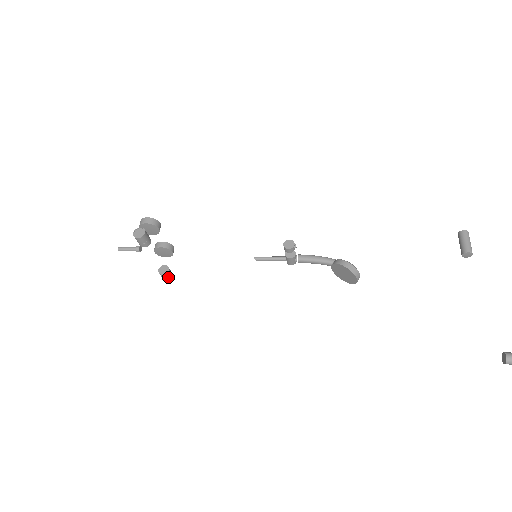
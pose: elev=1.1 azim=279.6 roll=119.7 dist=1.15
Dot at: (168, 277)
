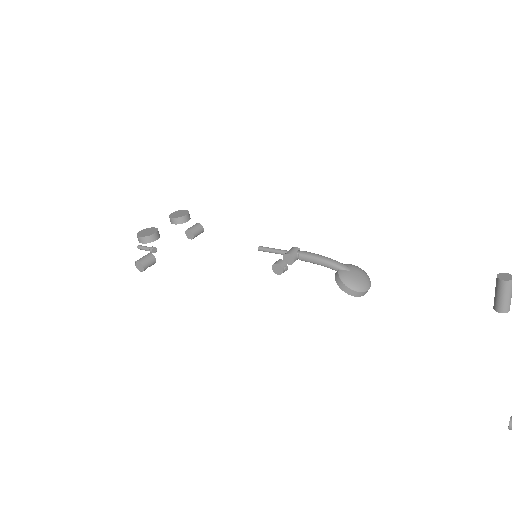
Dot at: (198, 234)
